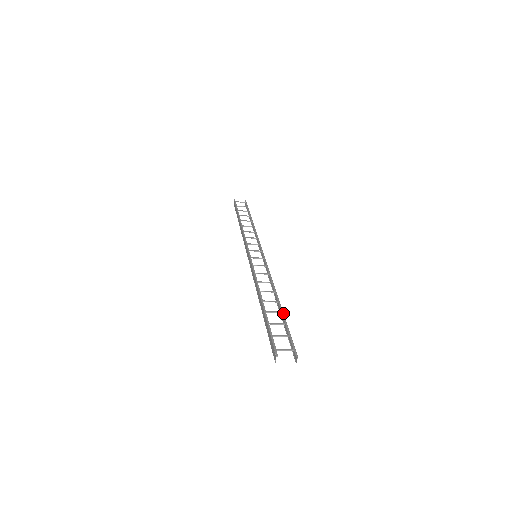
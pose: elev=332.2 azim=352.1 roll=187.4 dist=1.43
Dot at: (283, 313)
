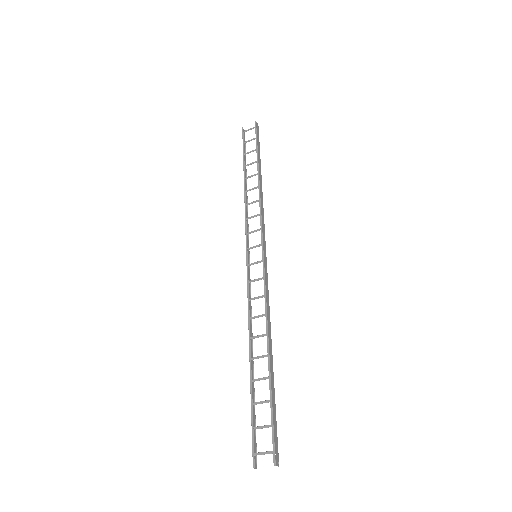
Dot at: (270, 380)
